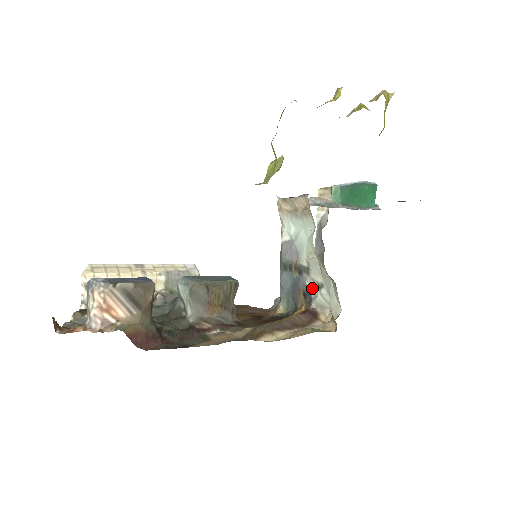
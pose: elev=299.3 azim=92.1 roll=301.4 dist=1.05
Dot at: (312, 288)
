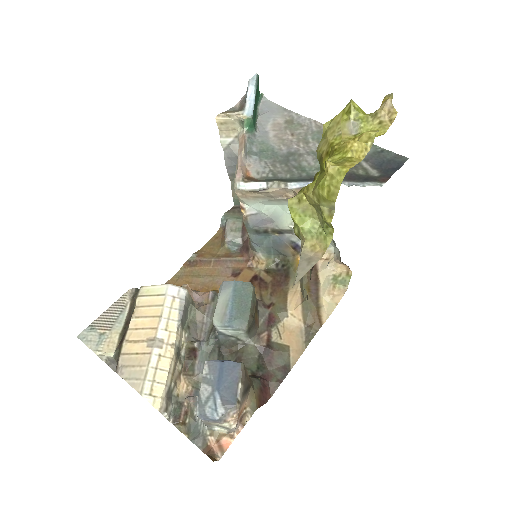
Dot at: (298, 240)
